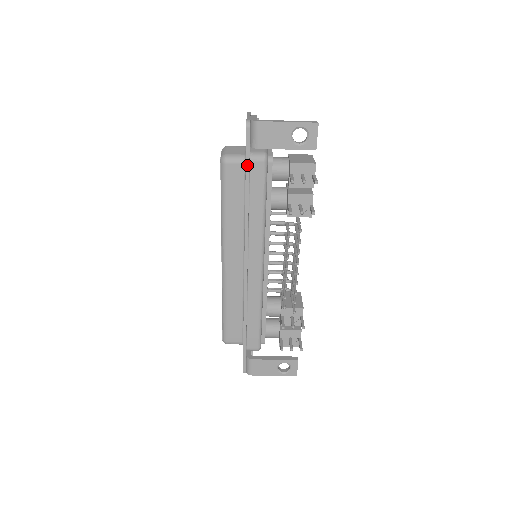
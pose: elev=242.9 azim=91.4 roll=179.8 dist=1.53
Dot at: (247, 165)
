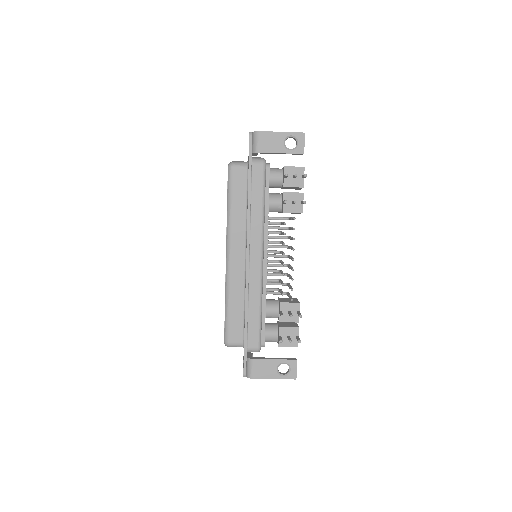
Dot at: (250, 166)
